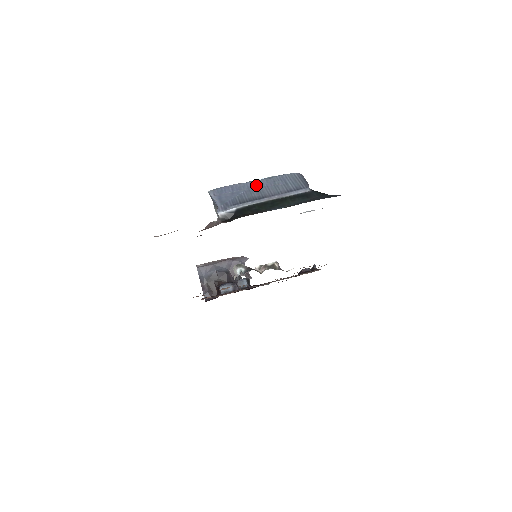
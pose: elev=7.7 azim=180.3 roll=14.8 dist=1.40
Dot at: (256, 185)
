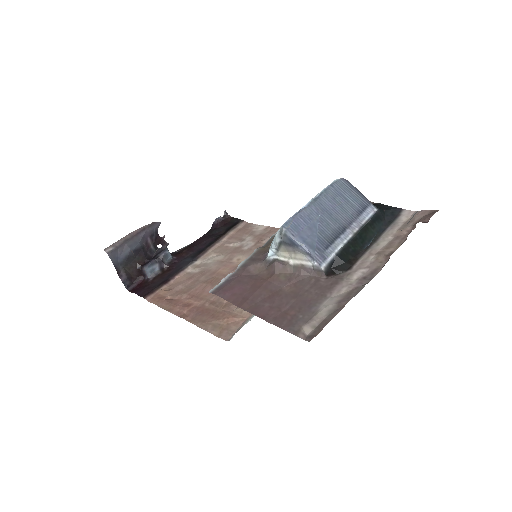
Dot at: (322, 209)
